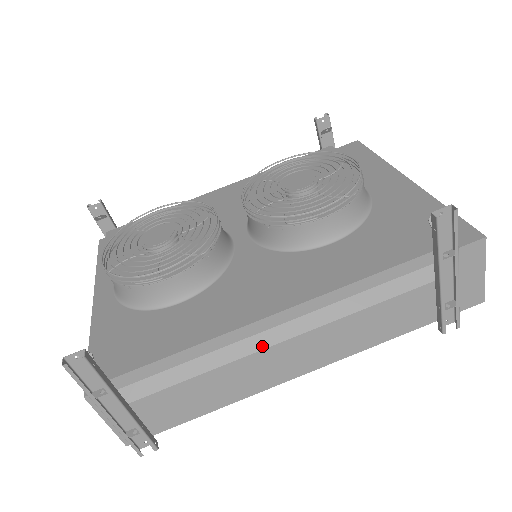
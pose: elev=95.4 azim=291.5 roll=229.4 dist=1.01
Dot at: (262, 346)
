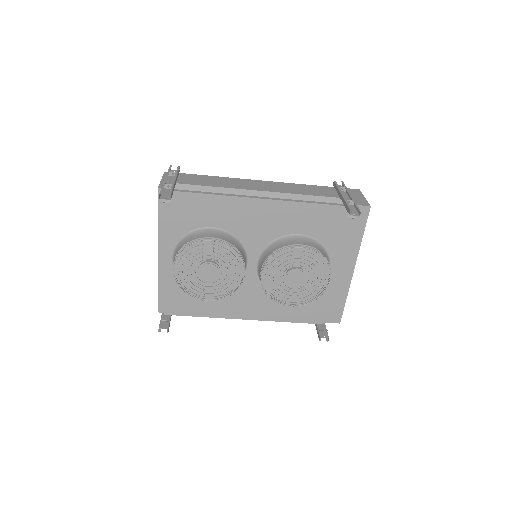
Dot at: occluded
